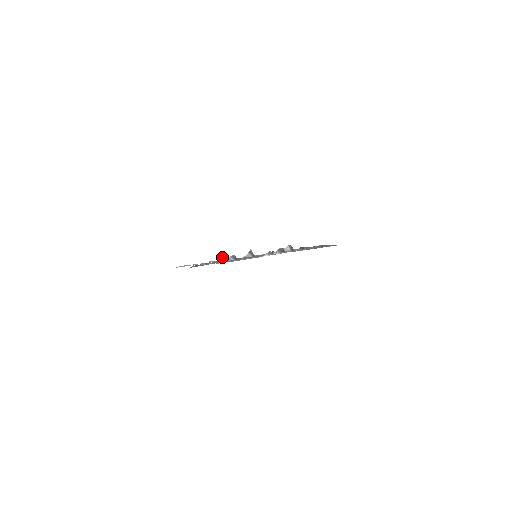
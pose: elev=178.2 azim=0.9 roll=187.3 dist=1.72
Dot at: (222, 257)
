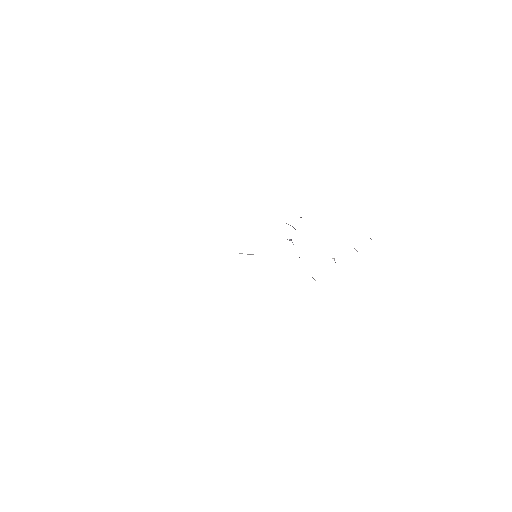
Dot at: occluded
